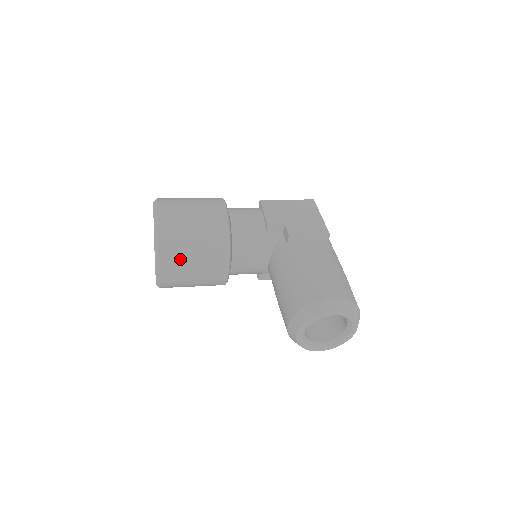
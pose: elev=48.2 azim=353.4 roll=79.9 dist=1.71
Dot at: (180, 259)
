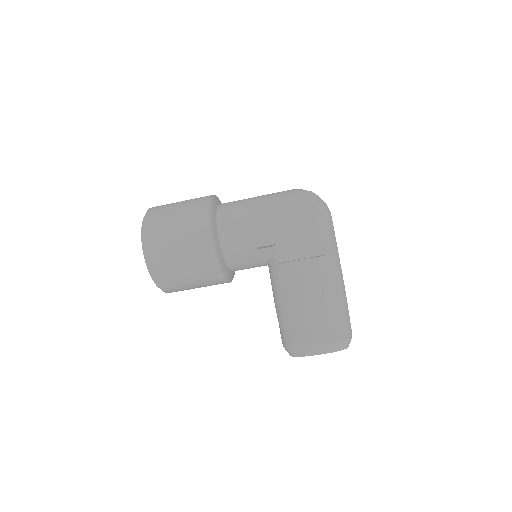
Dot at: (180, 286)
